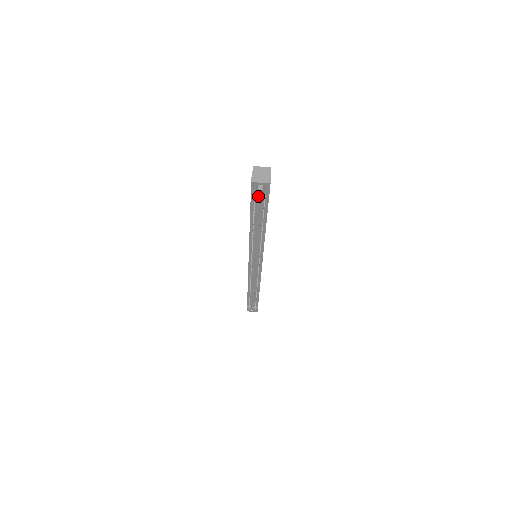
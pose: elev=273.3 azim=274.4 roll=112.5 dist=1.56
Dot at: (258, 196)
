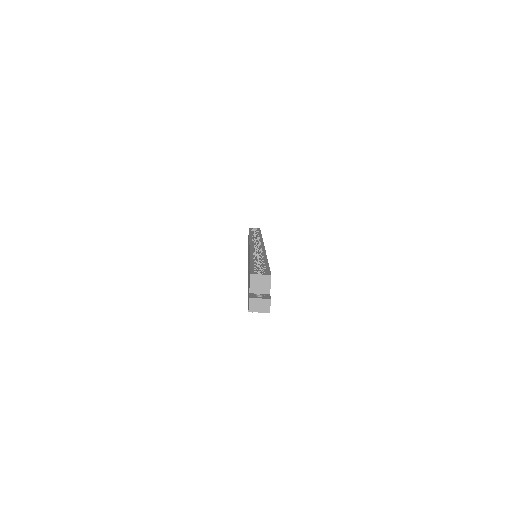
Dot at: occluded
